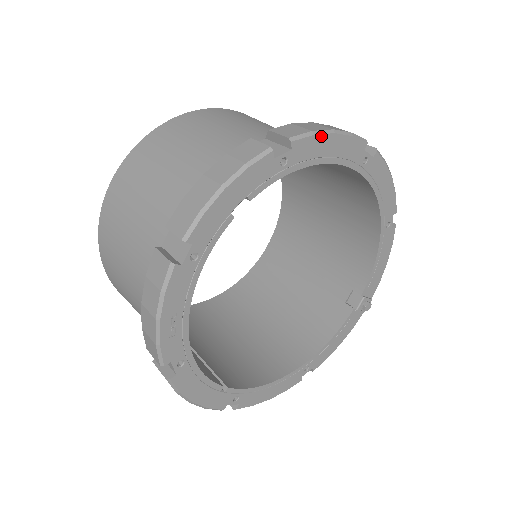
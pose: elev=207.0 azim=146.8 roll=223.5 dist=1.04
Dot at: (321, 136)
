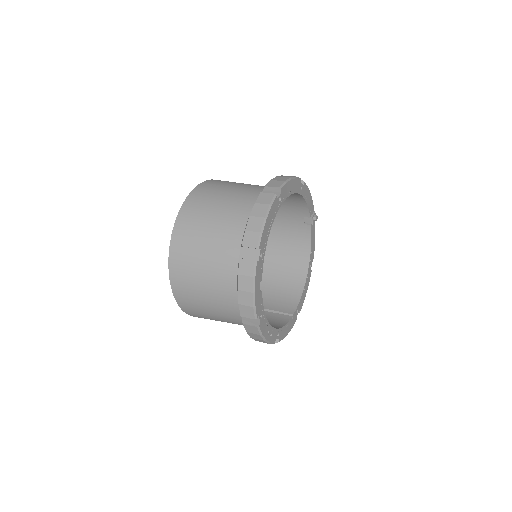
Dot at: (264, 228)
